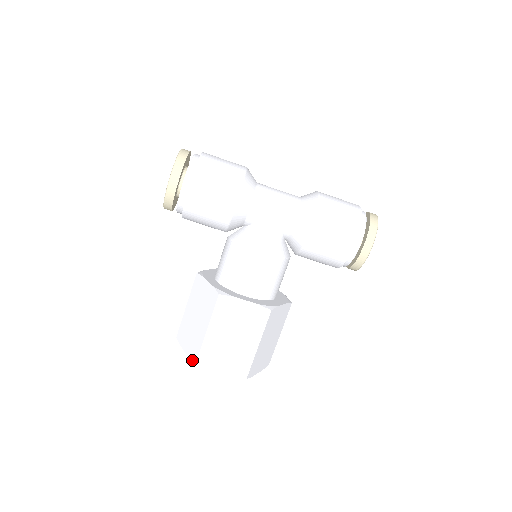
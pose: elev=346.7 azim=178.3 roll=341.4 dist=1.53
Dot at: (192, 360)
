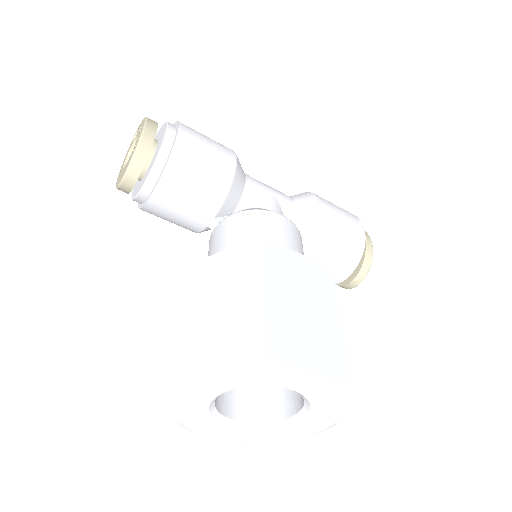
Dot at: (251, 358)
